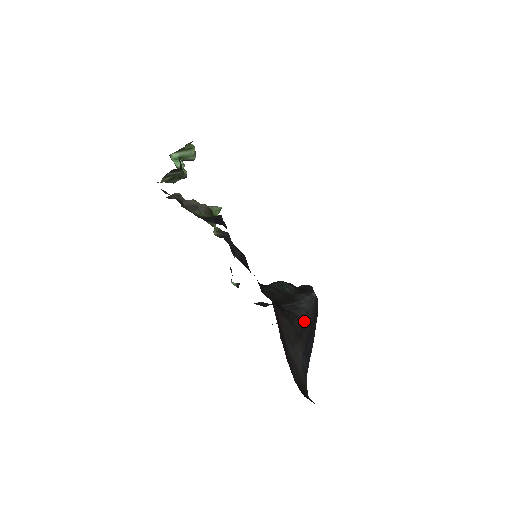
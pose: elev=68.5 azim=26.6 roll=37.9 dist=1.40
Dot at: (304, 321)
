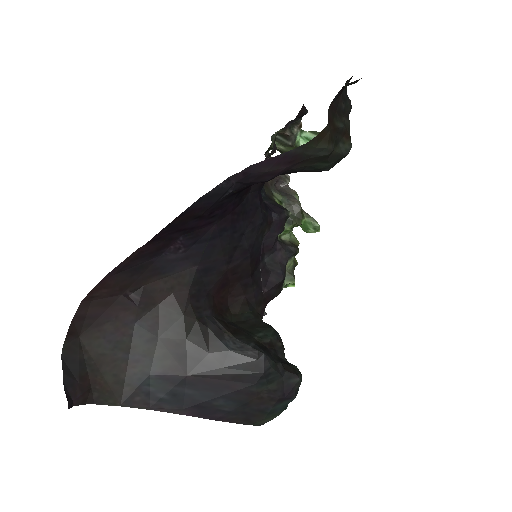
Dot at: (209, 355)
